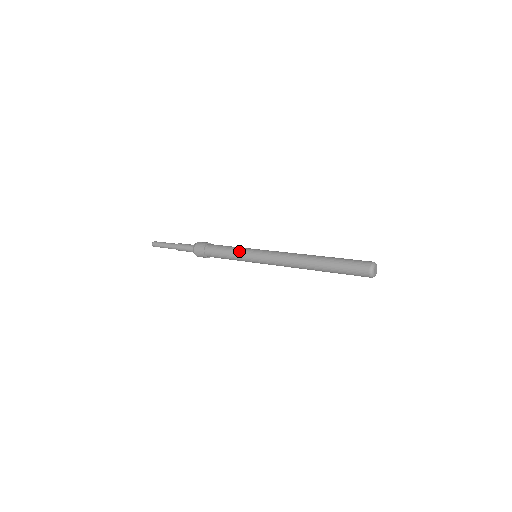
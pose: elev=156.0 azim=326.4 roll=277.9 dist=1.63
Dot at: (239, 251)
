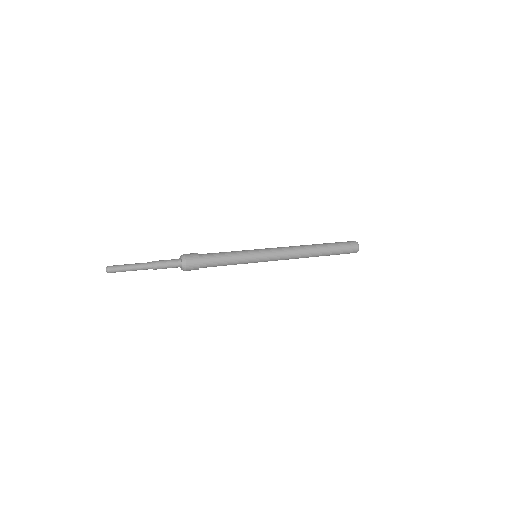
Dot at: occluded
